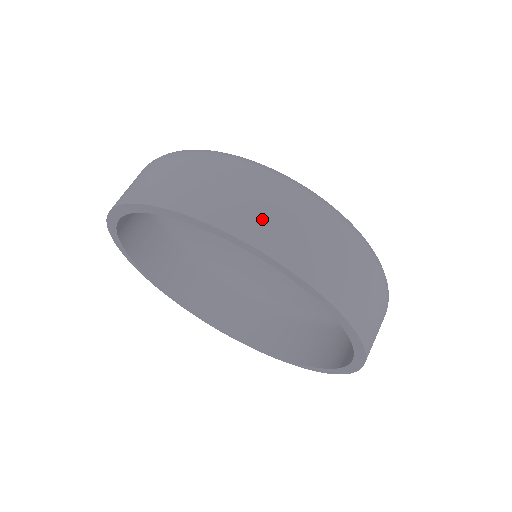
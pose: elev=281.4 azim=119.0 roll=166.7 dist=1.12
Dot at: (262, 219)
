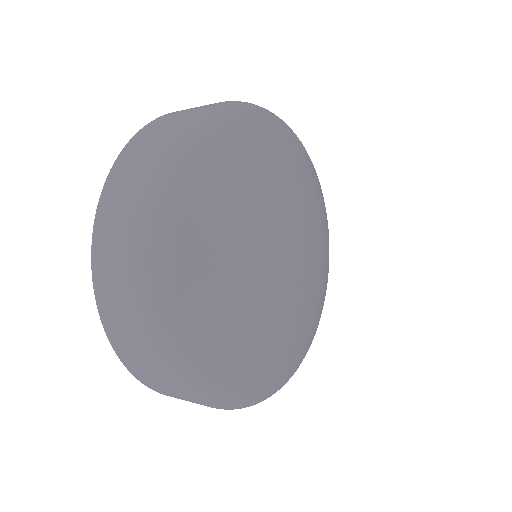
Dot at: (125, 337)
